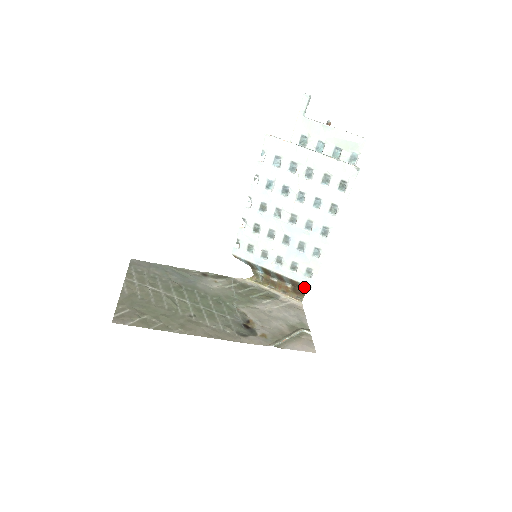
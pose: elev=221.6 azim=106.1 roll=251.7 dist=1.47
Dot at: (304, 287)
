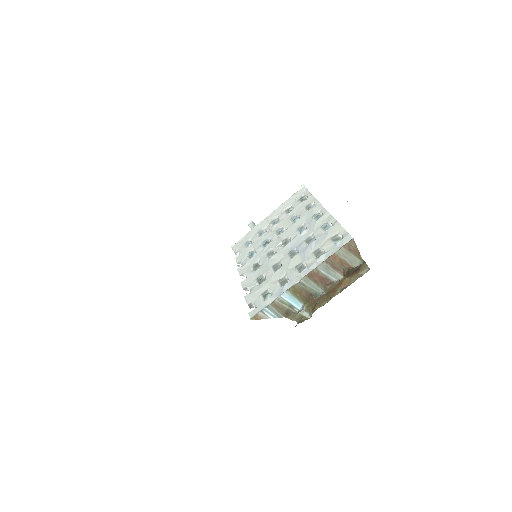
Dot at: (350, 253)
